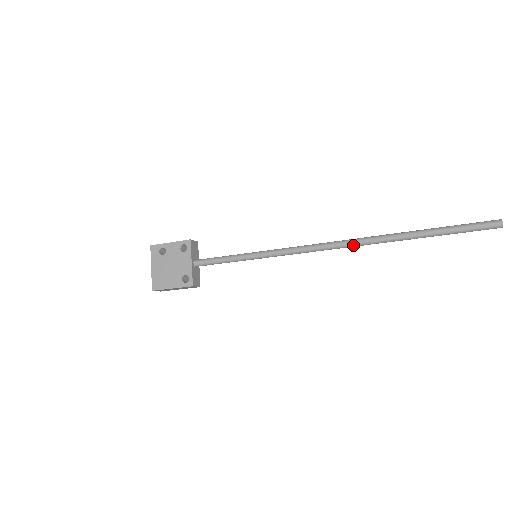
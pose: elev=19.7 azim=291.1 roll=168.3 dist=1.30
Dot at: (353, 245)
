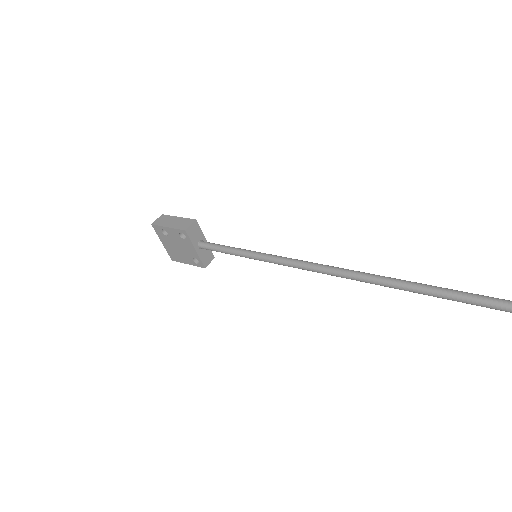
Dot at: (356, 280)
